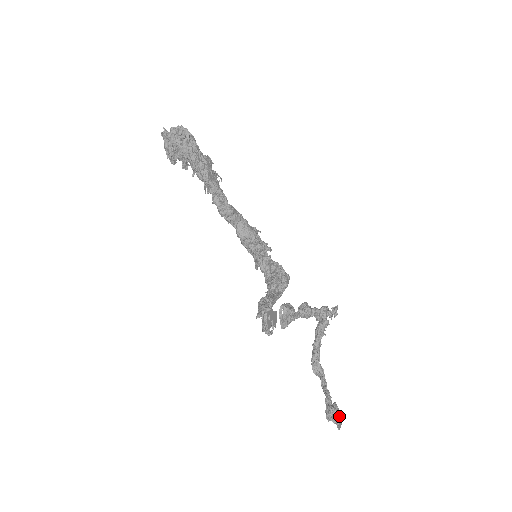
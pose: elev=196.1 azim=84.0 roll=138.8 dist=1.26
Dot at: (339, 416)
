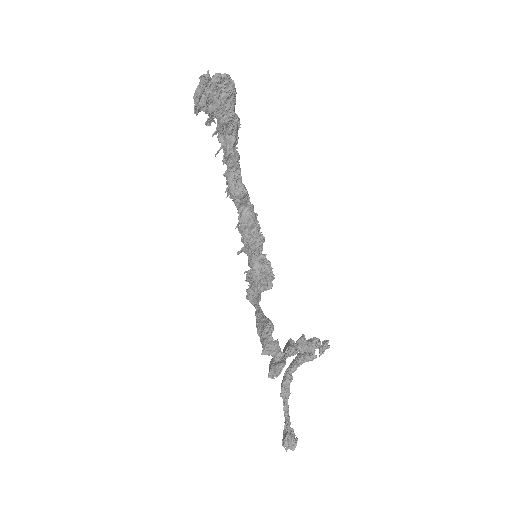
Dot at: occluded
